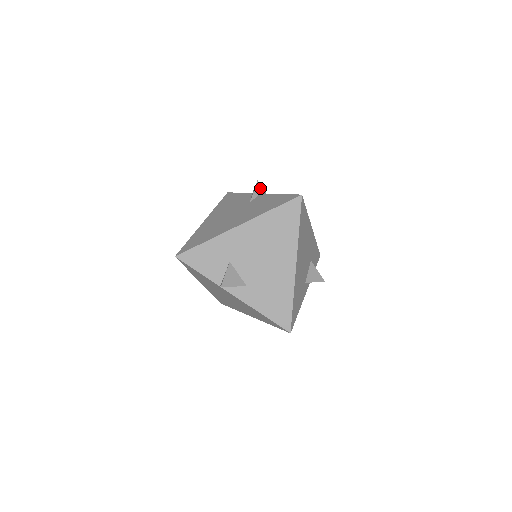
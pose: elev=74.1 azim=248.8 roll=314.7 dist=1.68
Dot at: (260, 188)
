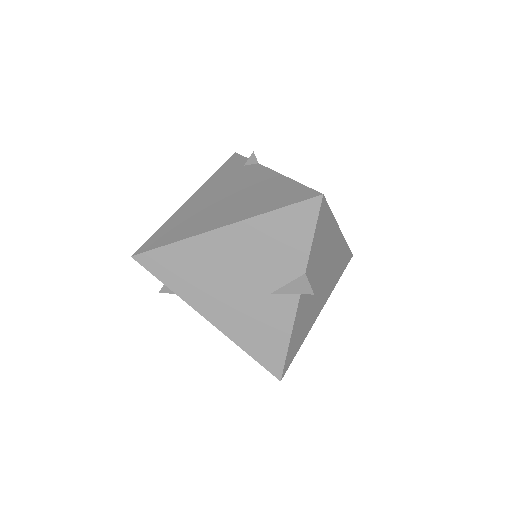
Dot at: occluded
